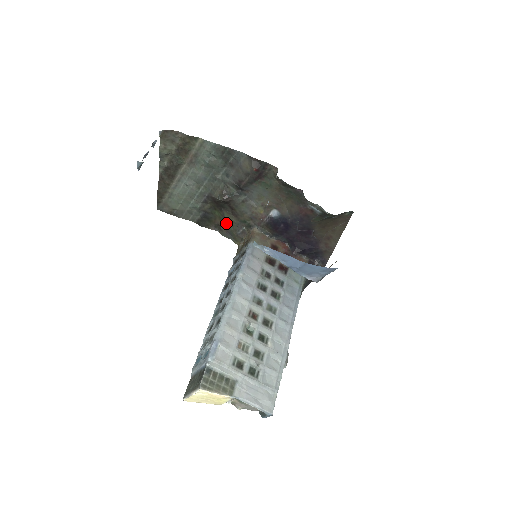
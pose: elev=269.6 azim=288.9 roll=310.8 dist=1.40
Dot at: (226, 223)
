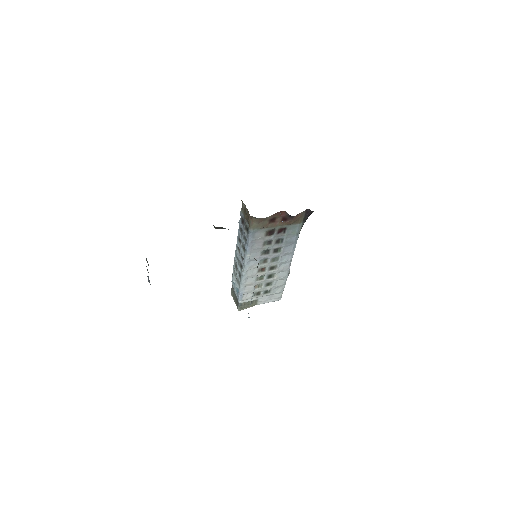
Dot at: occluded
